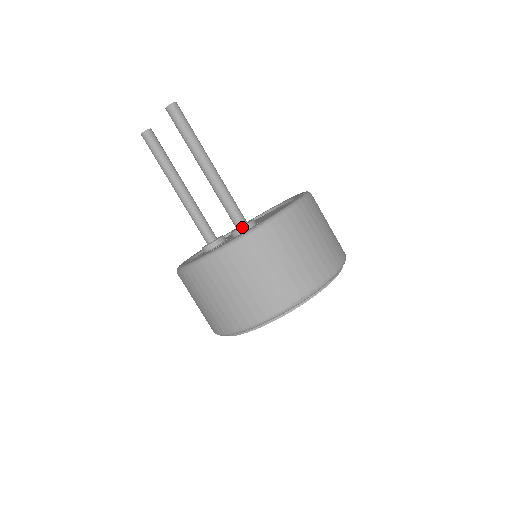
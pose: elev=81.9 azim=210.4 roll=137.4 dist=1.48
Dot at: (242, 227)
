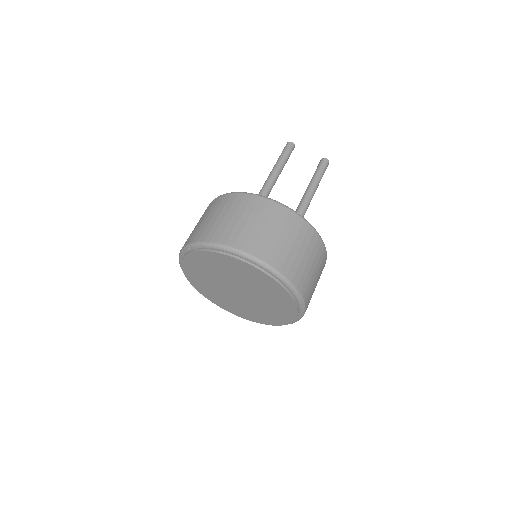
Dot at: occluded
